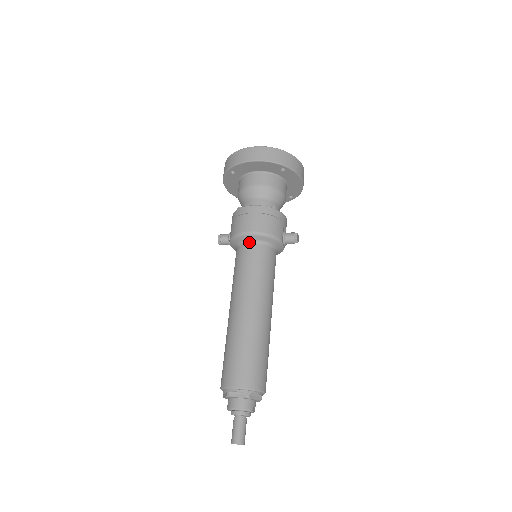
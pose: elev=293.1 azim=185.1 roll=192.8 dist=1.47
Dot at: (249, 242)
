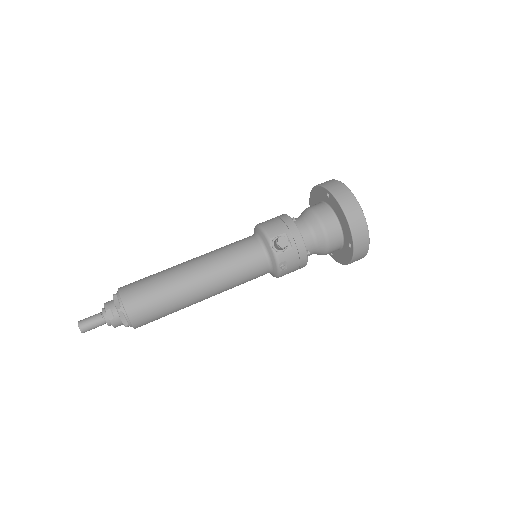
Dot at: occluded
